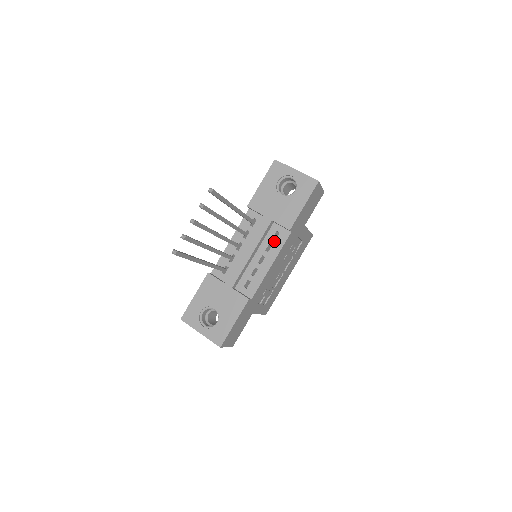
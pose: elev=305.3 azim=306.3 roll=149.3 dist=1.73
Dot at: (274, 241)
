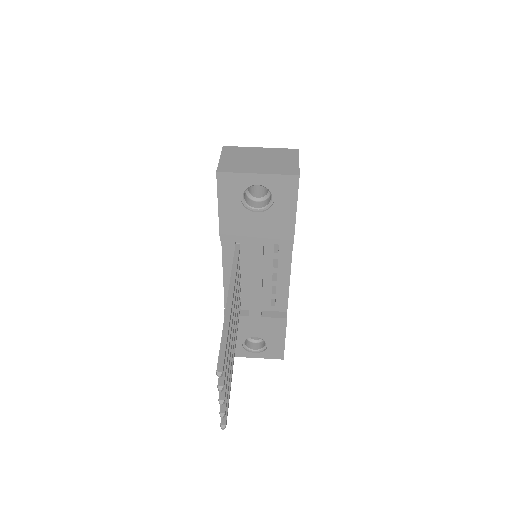
Dot at: (278, 255)
